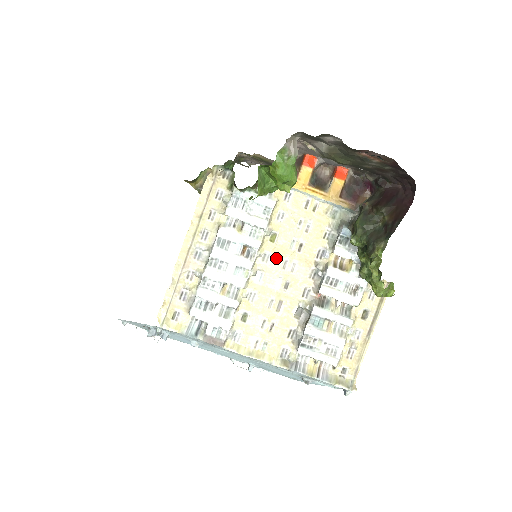
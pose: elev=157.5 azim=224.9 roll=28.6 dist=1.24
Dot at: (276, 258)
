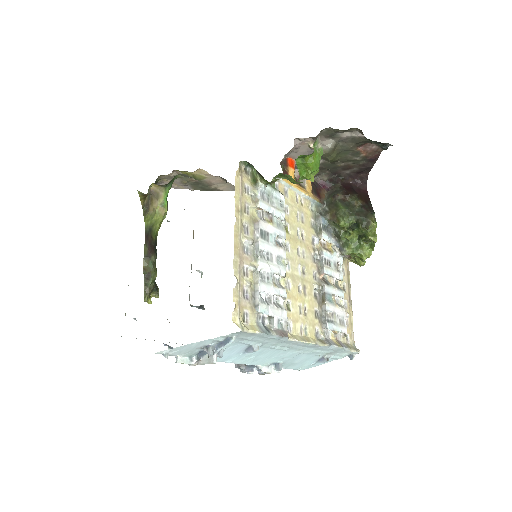
Dot at: (293, 247)
